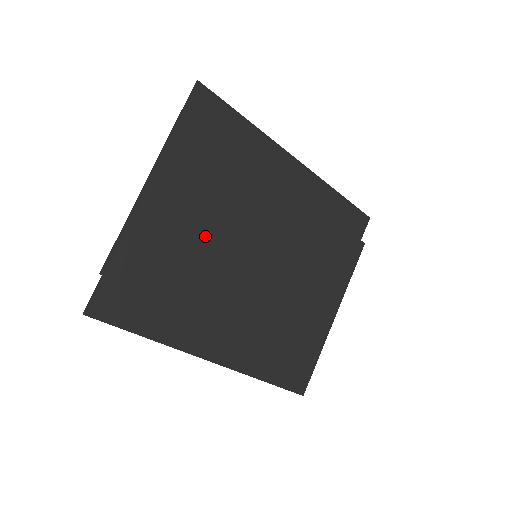
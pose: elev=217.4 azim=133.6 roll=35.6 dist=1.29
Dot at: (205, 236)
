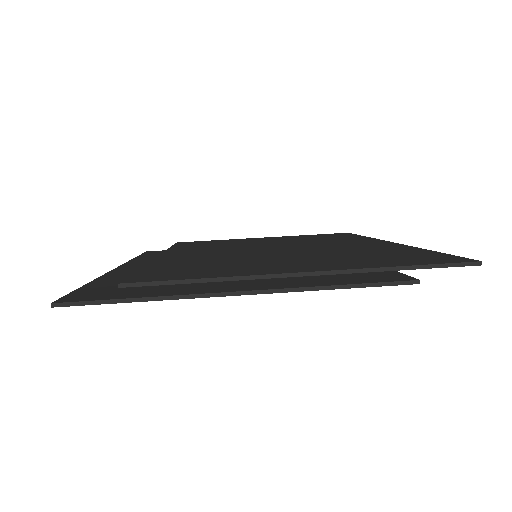
Dot at: occluded
